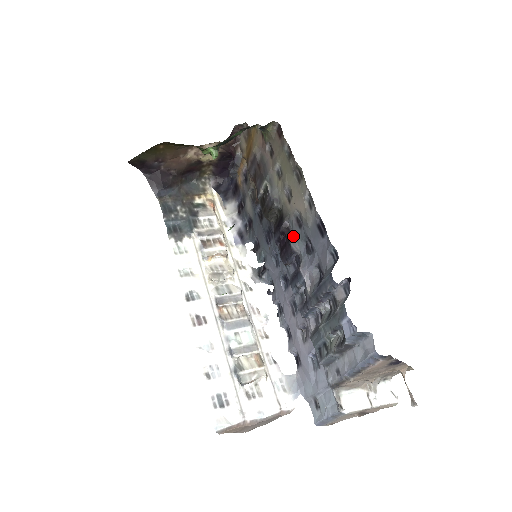
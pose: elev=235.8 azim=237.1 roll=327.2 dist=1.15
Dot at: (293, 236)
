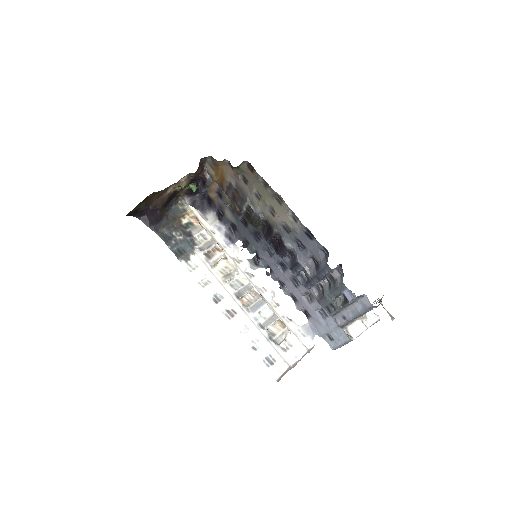
Dot at: (284, 239)
